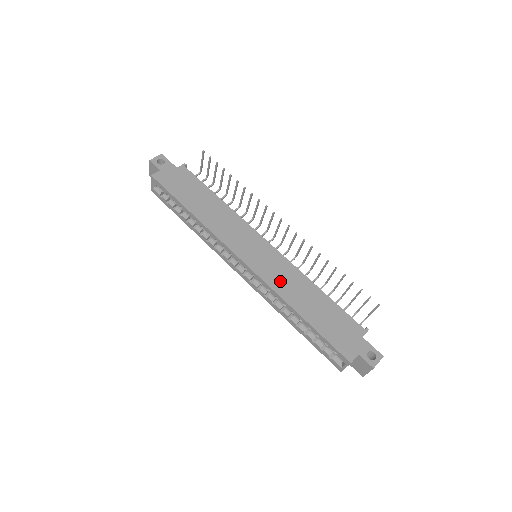
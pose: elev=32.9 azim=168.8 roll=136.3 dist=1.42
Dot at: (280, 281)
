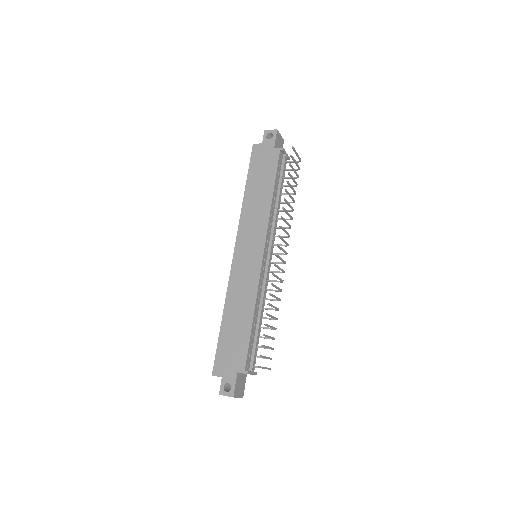
Dot at: (238, 286)
